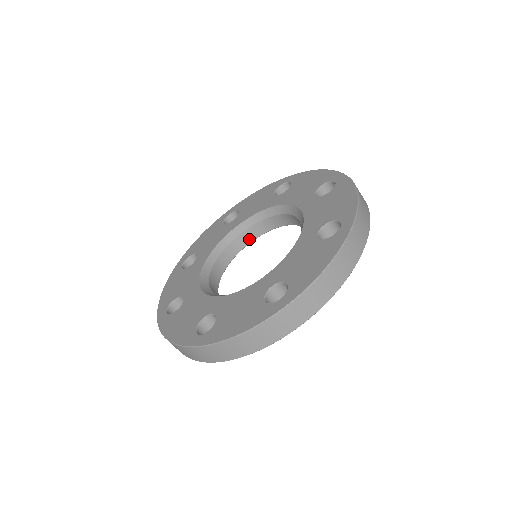
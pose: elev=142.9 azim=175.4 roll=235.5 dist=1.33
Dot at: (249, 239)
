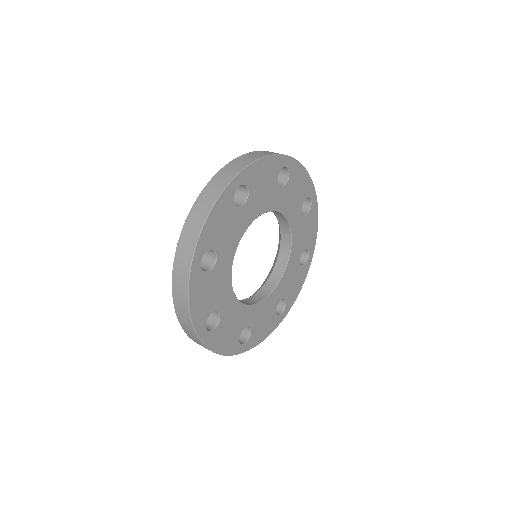
Dot at: (286, 255)
